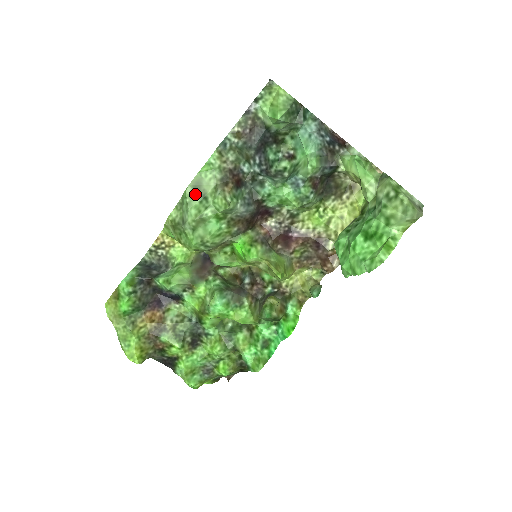
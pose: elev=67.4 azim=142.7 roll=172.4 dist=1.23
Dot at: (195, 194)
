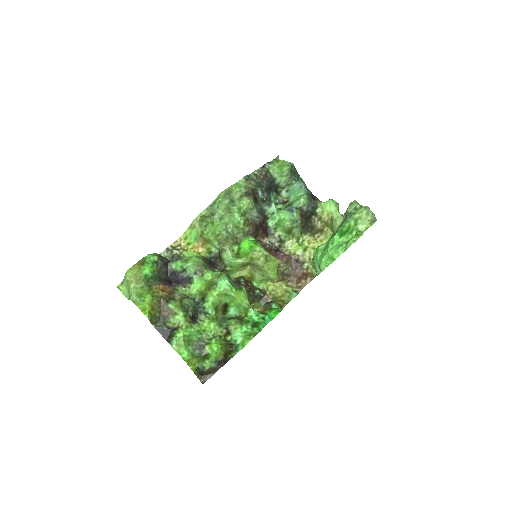
Dot at: (226, 197)
